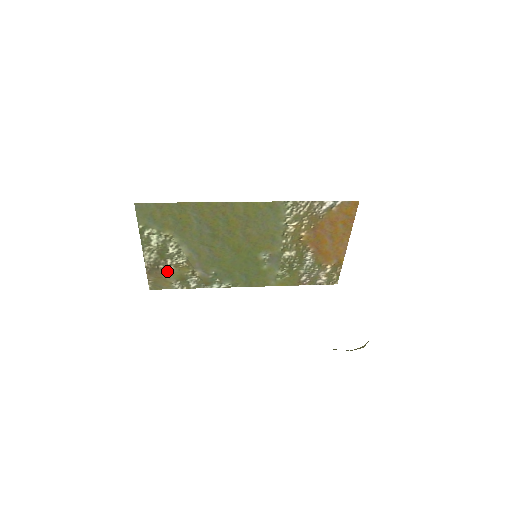
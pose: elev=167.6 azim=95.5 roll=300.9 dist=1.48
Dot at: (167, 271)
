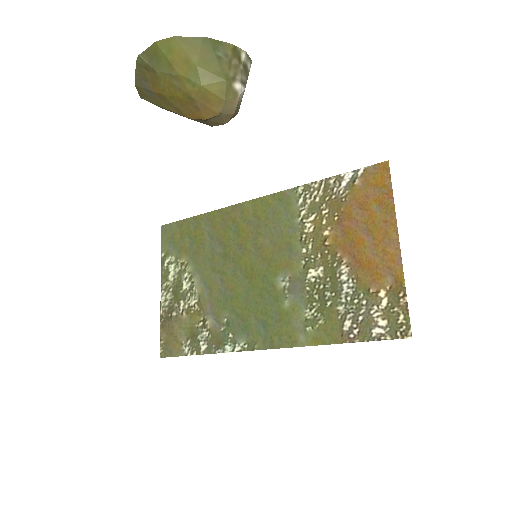
Dot at: (179, 322)
